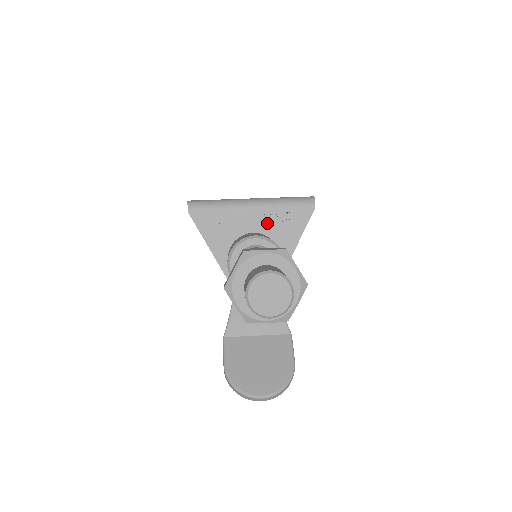
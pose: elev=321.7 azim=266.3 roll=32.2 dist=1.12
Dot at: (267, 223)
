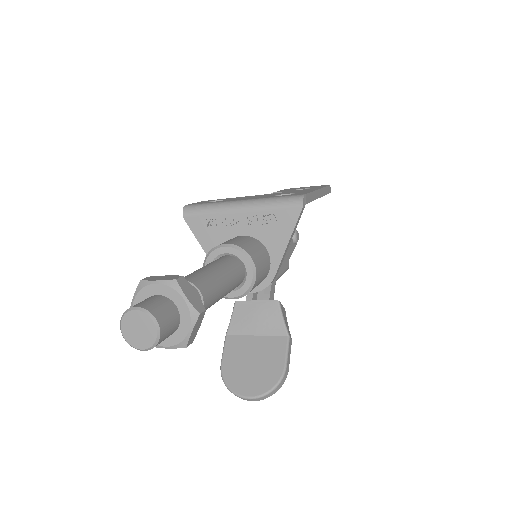
Dot at: (255, 225)
